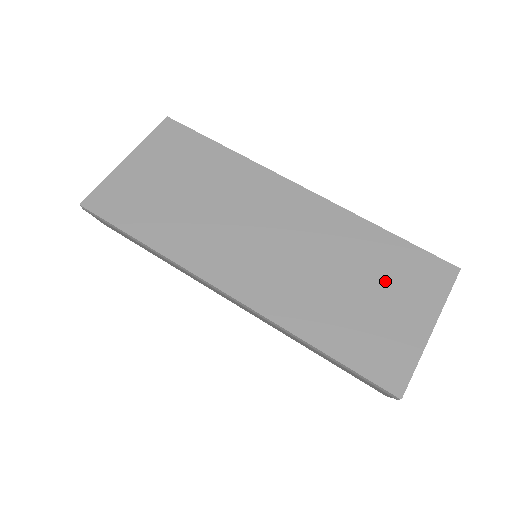
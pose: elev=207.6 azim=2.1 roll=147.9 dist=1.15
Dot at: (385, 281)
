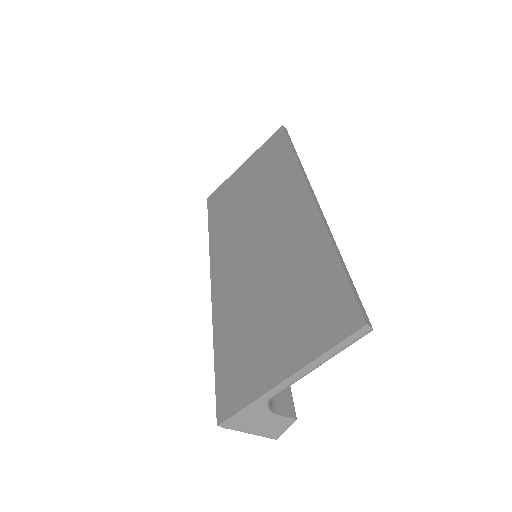
Dot at: (292, 309)
